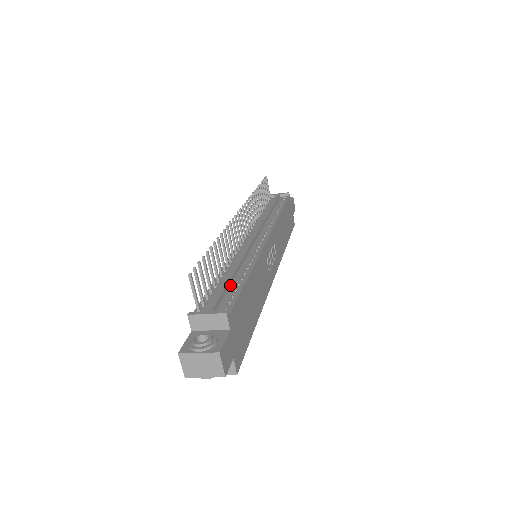
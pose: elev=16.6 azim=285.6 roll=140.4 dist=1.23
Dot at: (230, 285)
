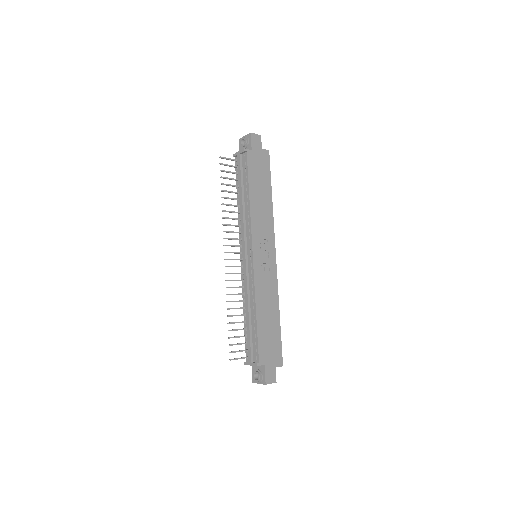
Dot at: (251, 328)
